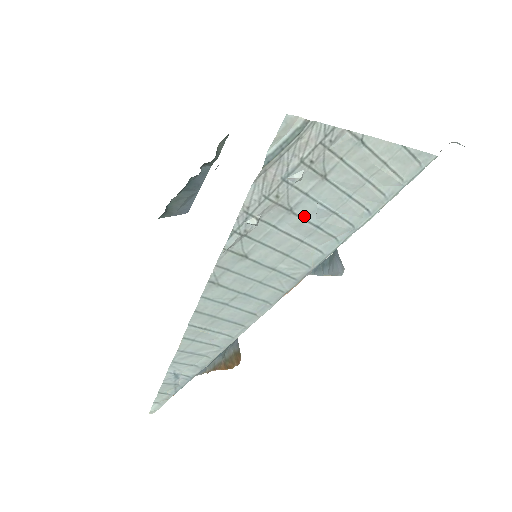
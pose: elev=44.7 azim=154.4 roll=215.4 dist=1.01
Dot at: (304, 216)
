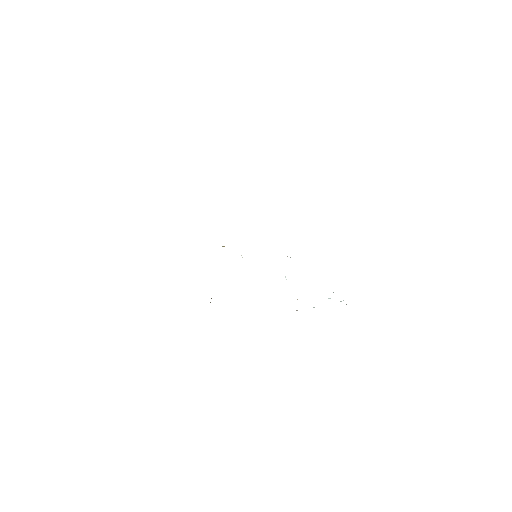
Dot at: occluded
